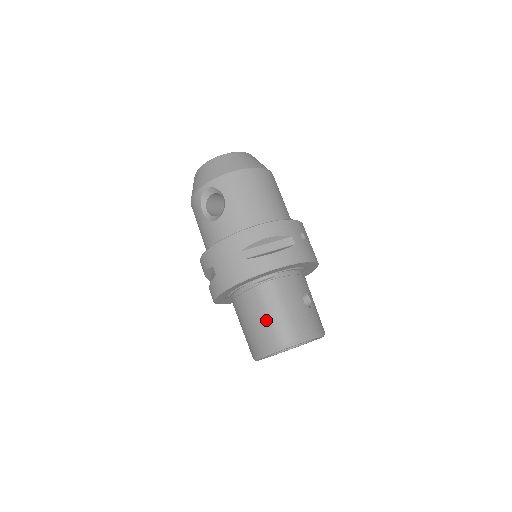
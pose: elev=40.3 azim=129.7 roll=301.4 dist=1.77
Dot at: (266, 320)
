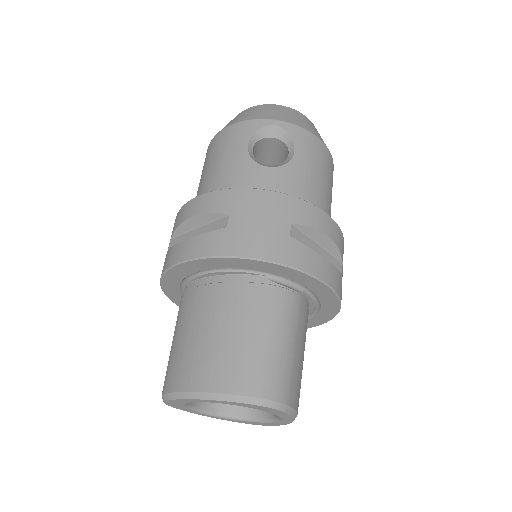
Dot at: (260, 343)
